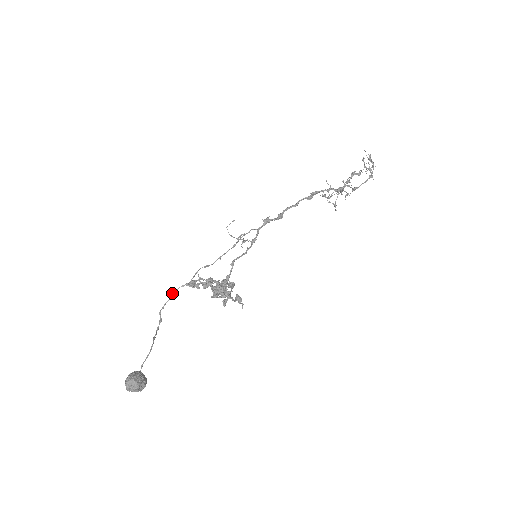
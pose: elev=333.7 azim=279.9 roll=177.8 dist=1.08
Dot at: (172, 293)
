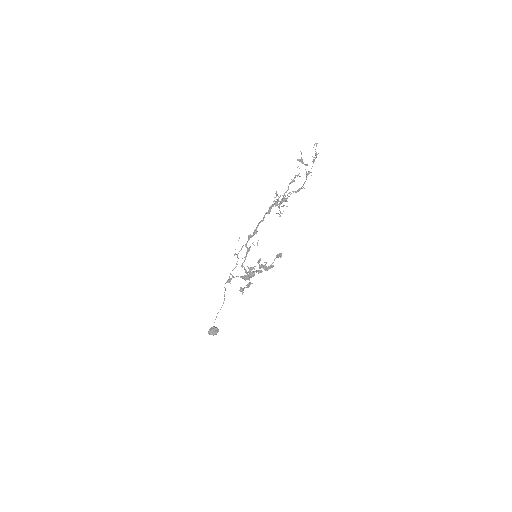
Dot at: occluded
